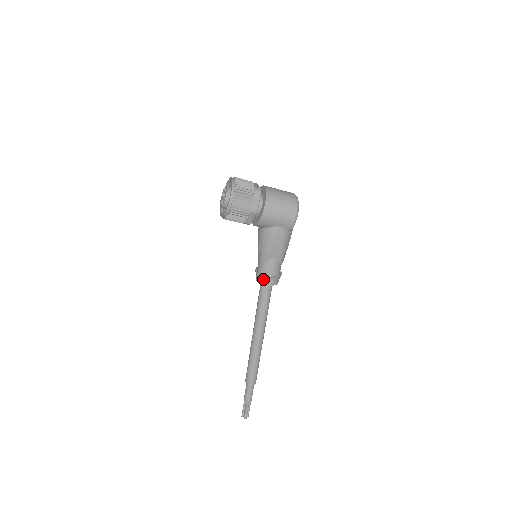
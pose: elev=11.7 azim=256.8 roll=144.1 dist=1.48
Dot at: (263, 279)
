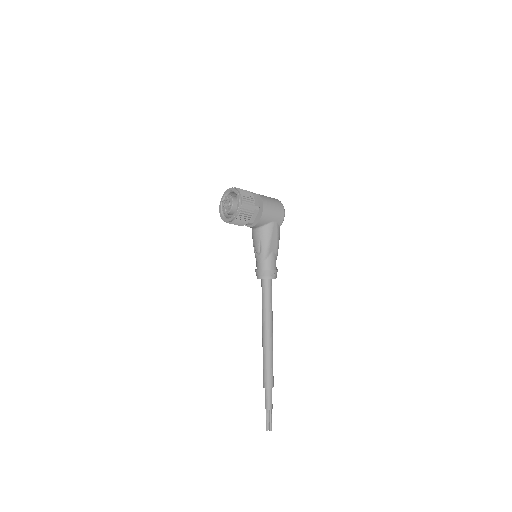
Dot at: (267, 273)
